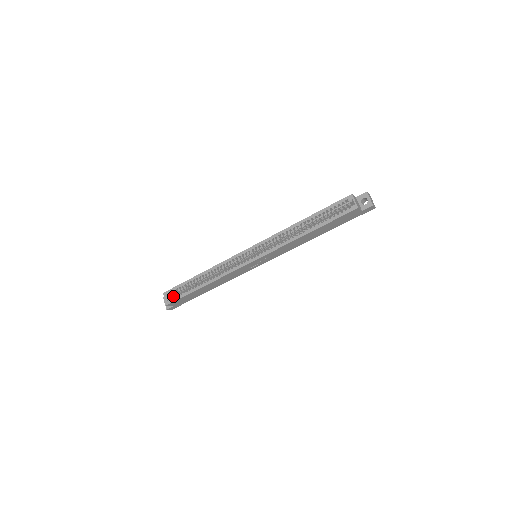
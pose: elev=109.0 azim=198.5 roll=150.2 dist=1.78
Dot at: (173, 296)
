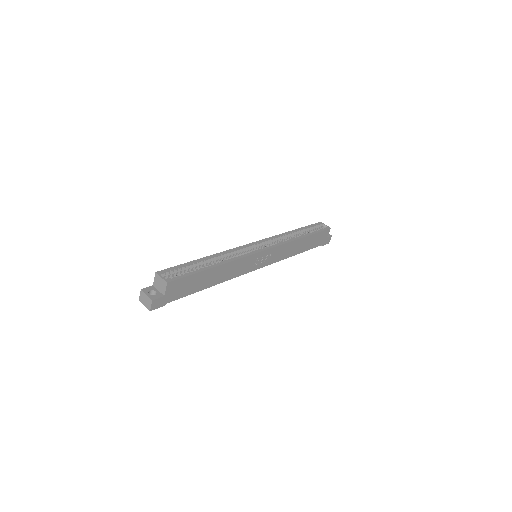
Dot at: occluded
